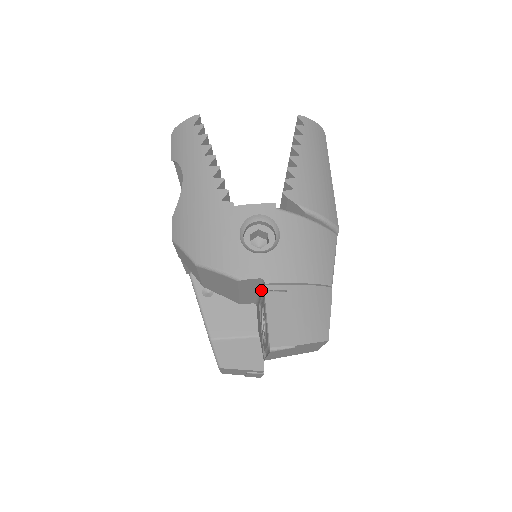
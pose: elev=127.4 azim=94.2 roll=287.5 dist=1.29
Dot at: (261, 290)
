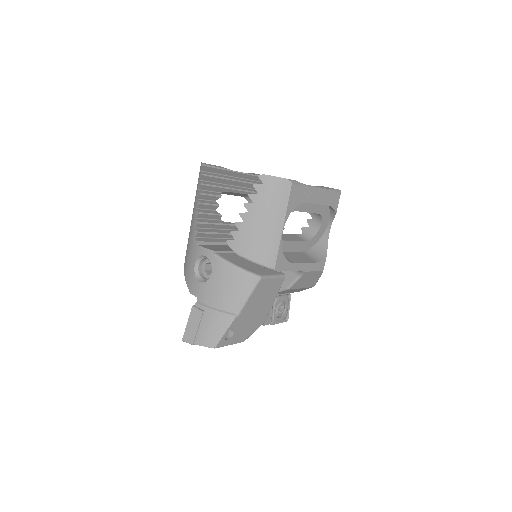
Dot at: occluded
